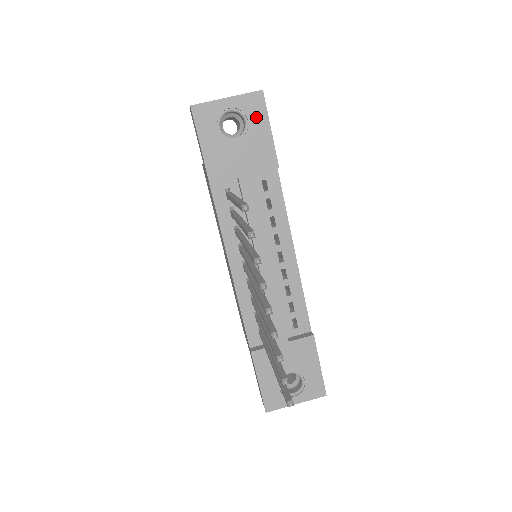
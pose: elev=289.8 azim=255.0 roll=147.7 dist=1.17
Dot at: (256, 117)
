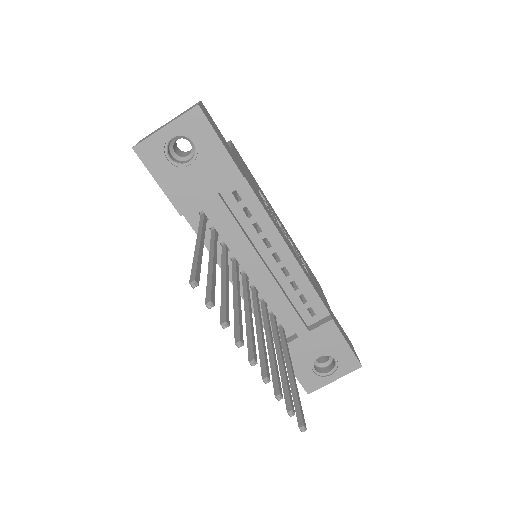
Dot at: (201, 135)
